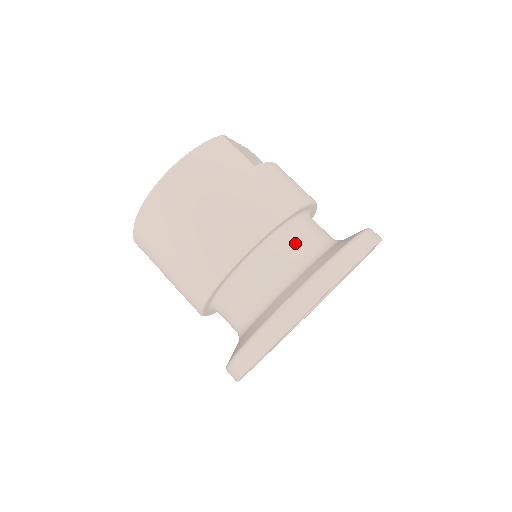
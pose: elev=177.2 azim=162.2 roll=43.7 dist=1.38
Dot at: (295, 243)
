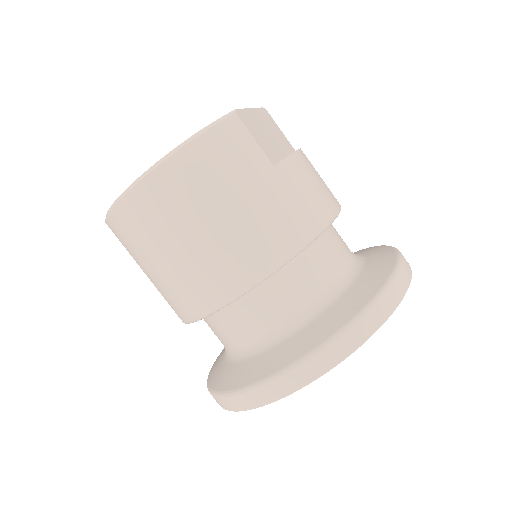
Dot at: (310, 275)
